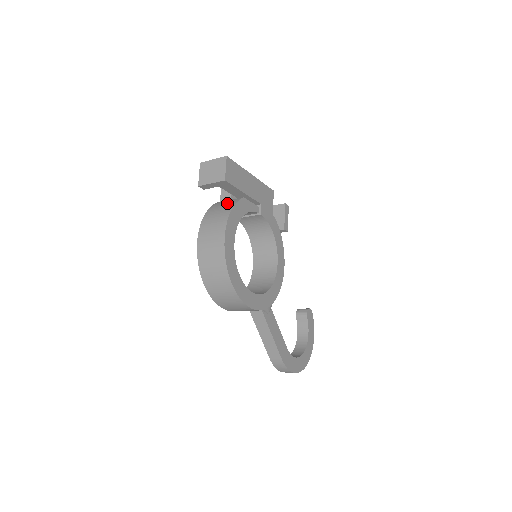
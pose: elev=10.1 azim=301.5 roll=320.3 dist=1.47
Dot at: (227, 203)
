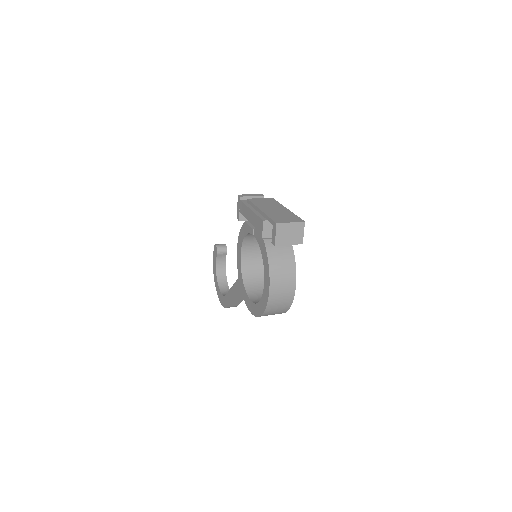
Dot at: (283, 248)
